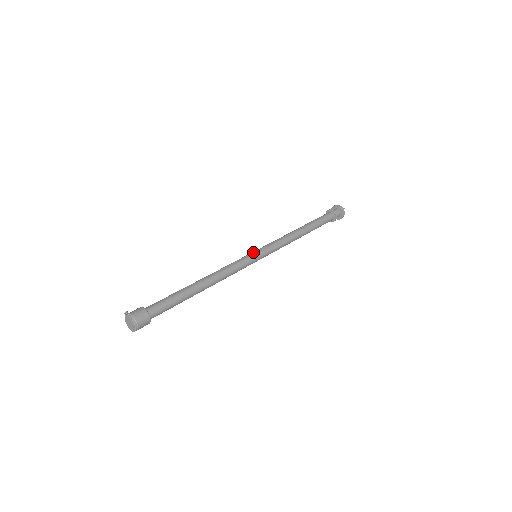
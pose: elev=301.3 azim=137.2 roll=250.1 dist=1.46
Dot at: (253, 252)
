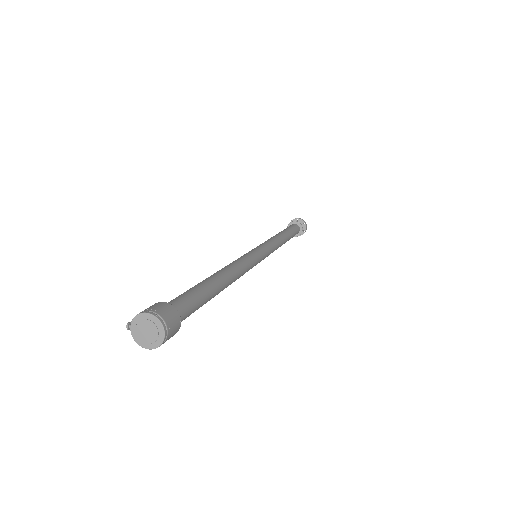
Dot at: occluded
